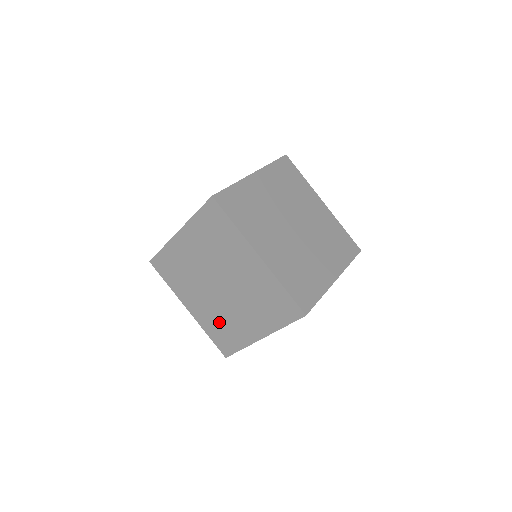
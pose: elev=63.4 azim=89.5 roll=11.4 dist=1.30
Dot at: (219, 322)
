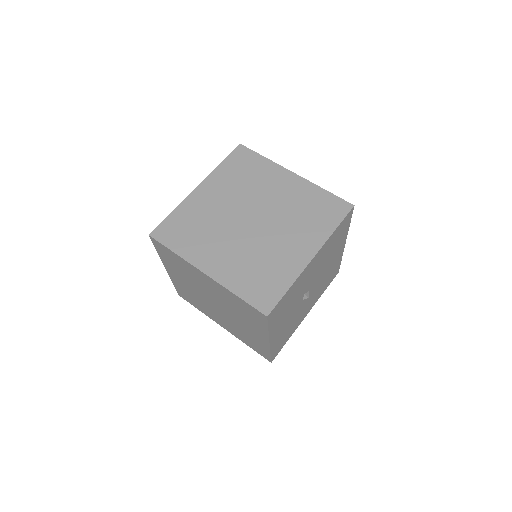
Dot at: (242, 334)
